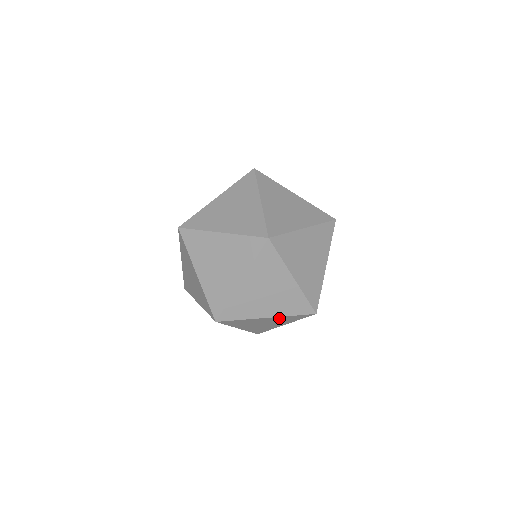
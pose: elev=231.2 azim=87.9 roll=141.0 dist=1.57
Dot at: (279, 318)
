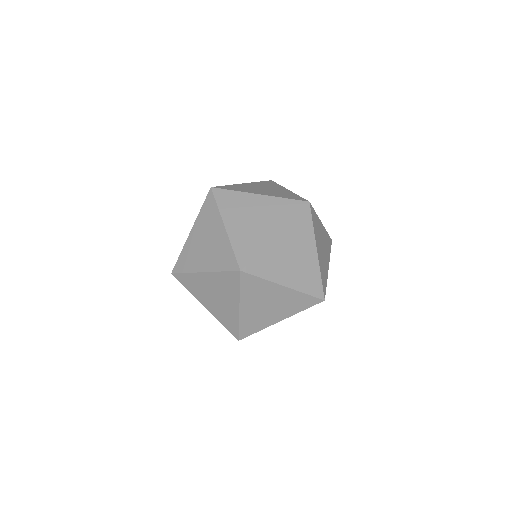
Dot at: (291, 295)
